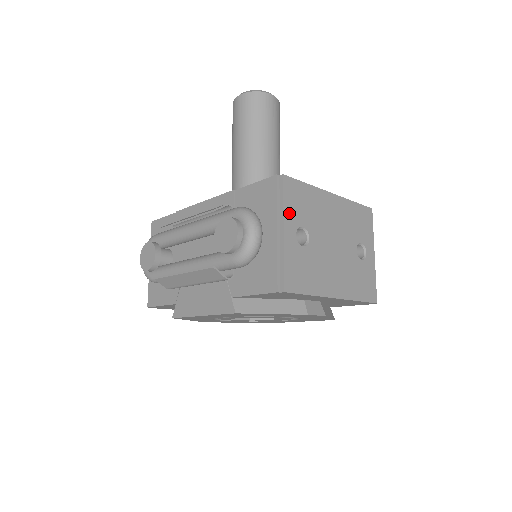
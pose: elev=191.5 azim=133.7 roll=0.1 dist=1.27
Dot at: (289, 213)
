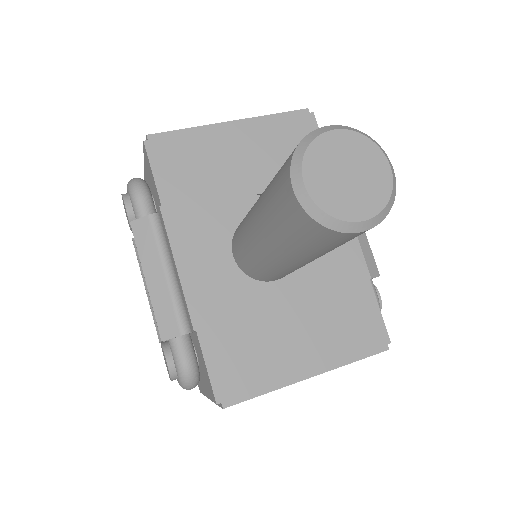
Dot at: occluded
